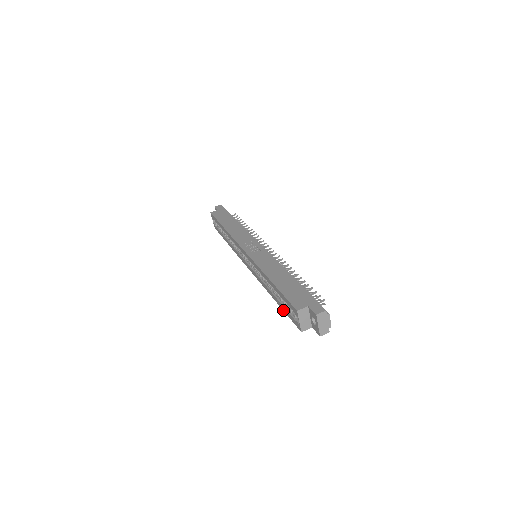
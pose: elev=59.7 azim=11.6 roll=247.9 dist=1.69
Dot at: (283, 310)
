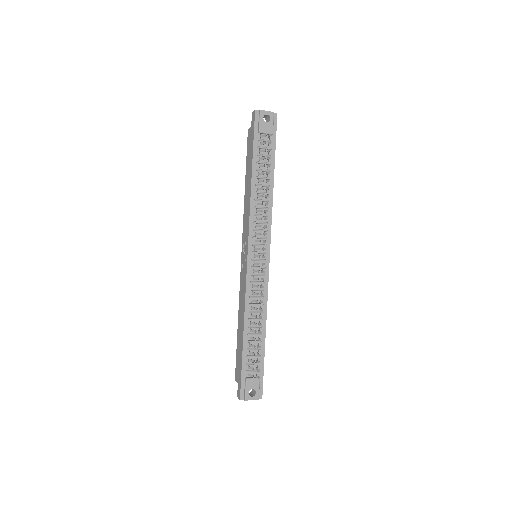
Dot at: occluded
